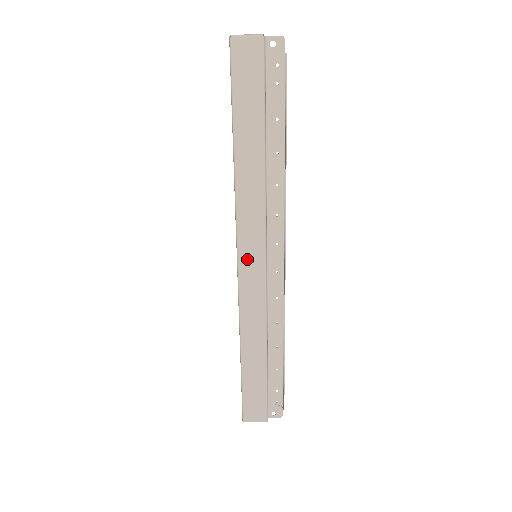
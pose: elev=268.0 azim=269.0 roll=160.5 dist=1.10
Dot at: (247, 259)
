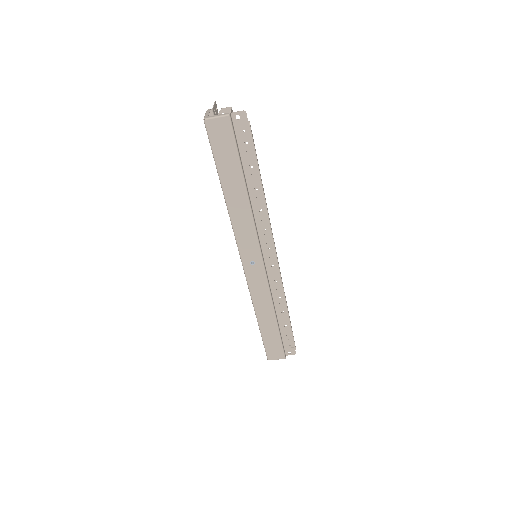
Dot at: (249, 262)
